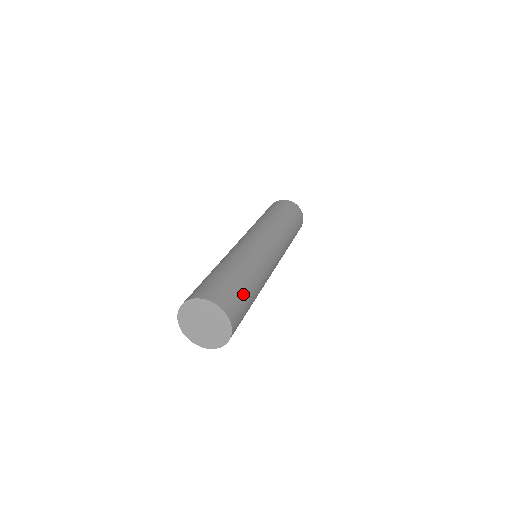
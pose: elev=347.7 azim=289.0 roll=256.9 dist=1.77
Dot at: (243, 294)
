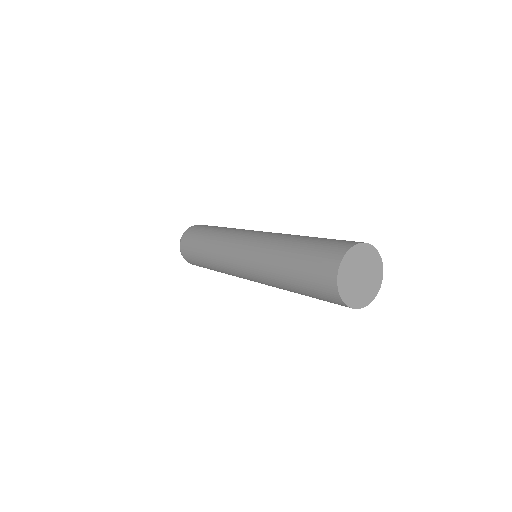
Dot at: occluded
